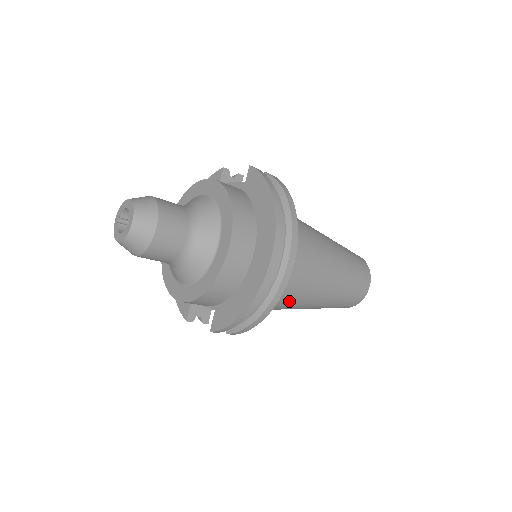
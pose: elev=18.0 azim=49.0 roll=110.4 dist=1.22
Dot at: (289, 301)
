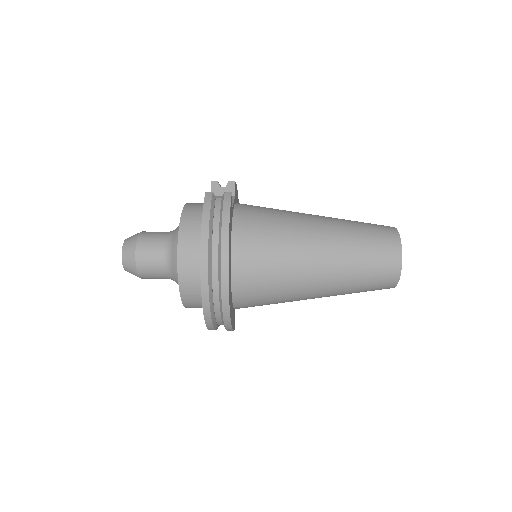
Dot at: (279, 301)
